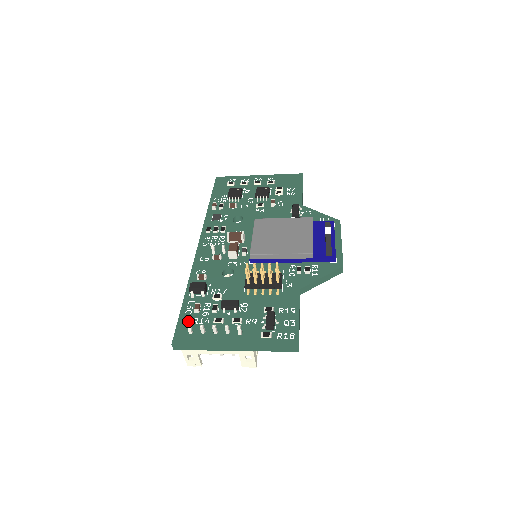
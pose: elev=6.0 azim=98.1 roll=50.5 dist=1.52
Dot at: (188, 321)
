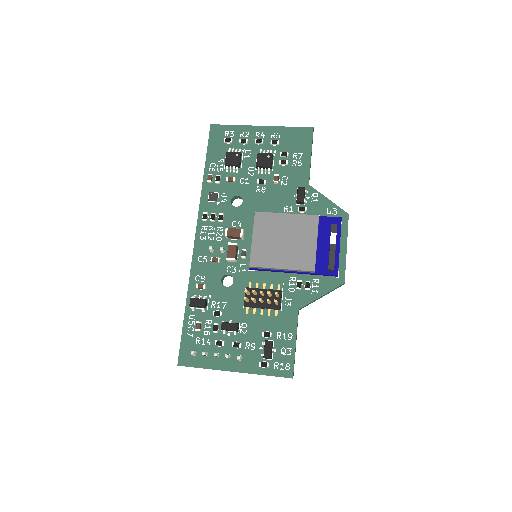
Dot at: (191, 340)
